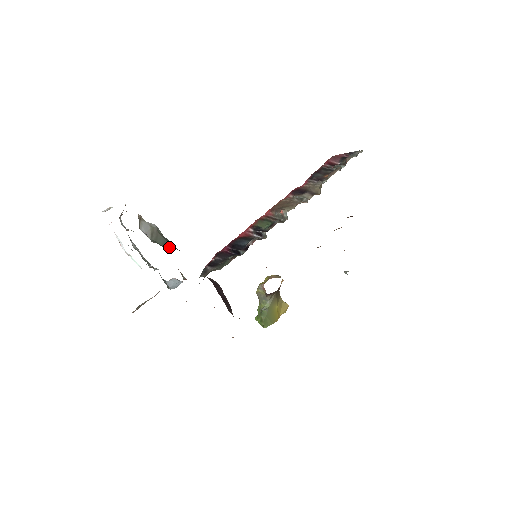
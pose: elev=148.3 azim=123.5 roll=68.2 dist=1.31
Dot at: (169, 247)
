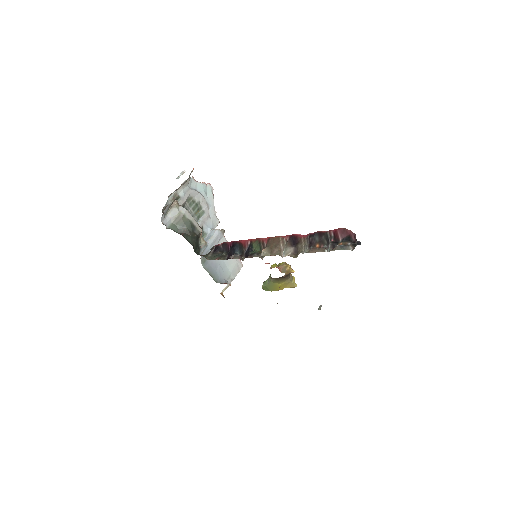
Dot at: (182, 232)
